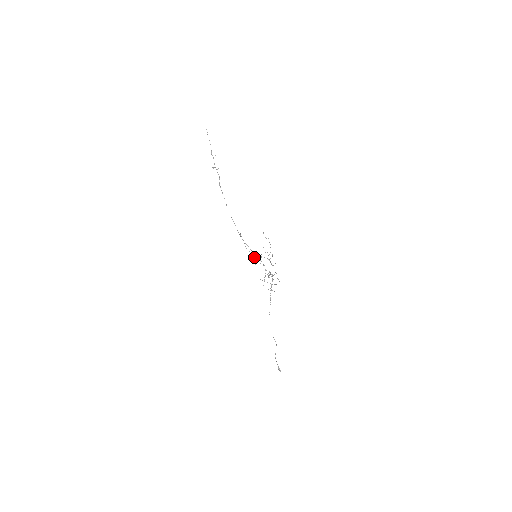
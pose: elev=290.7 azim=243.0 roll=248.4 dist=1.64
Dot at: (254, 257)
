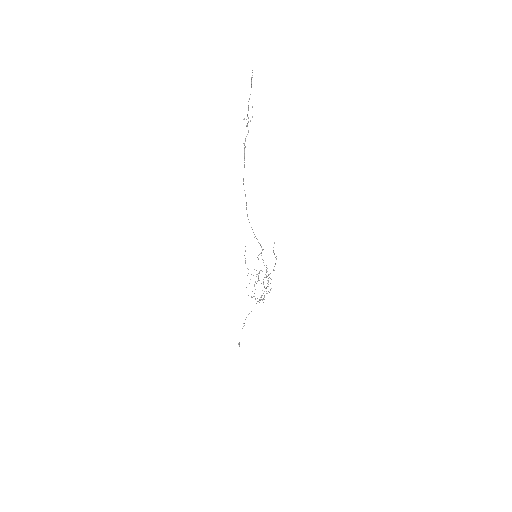
Dot at: occluded
